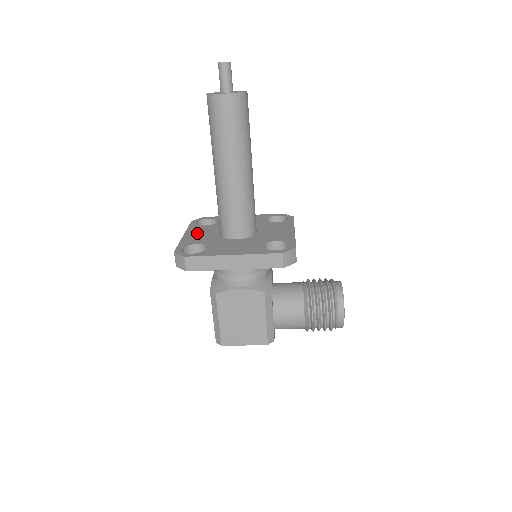
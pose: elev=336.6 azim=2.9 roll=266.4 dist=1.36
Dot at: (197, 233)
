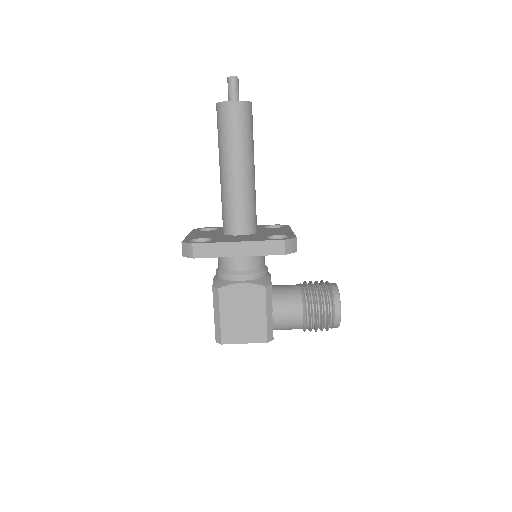
Dot at: (201, 234)
